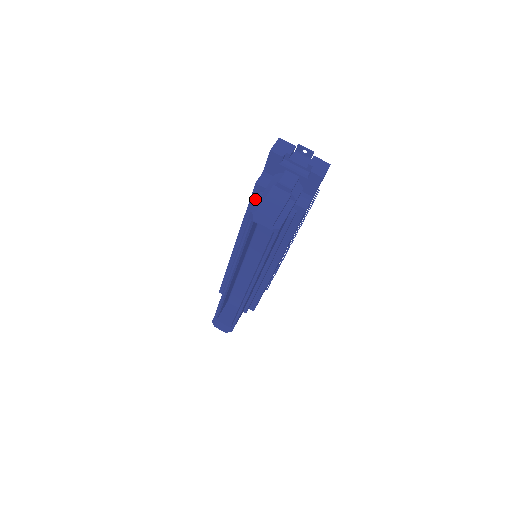
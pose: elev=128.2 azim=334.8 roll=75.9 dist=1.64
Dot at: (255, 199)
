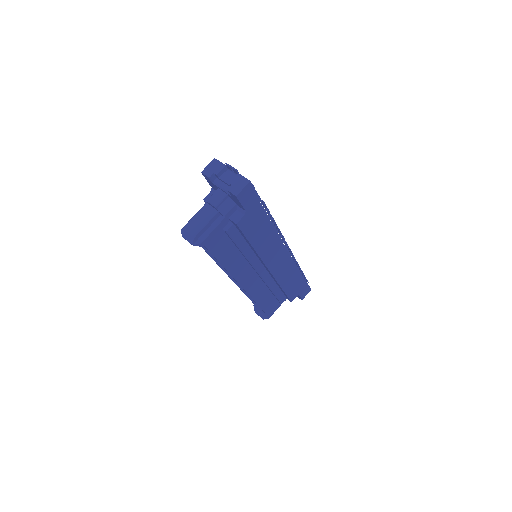
Dot at: occluded
